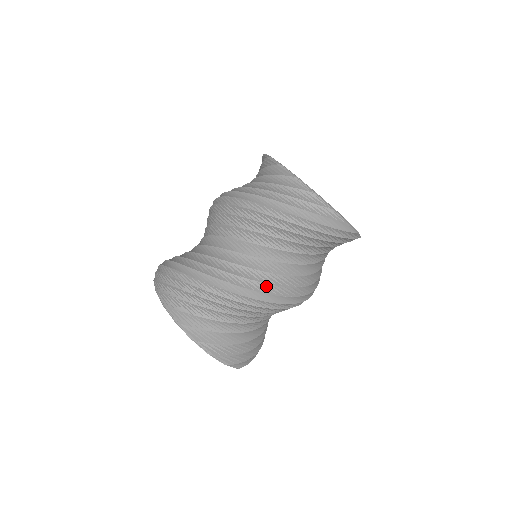
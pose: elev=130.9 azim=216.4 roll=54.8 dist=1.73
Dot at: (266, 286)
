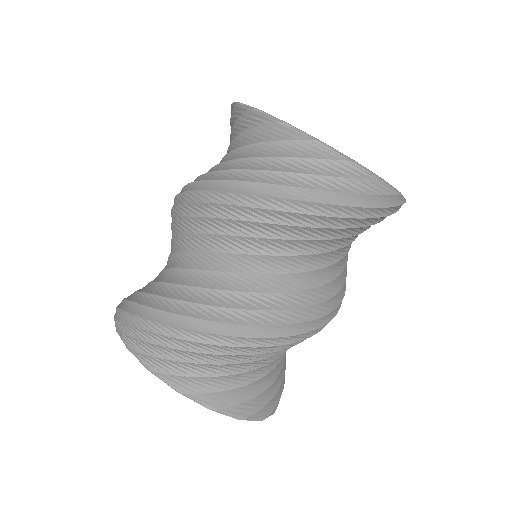
Dot at: (303, 311)
